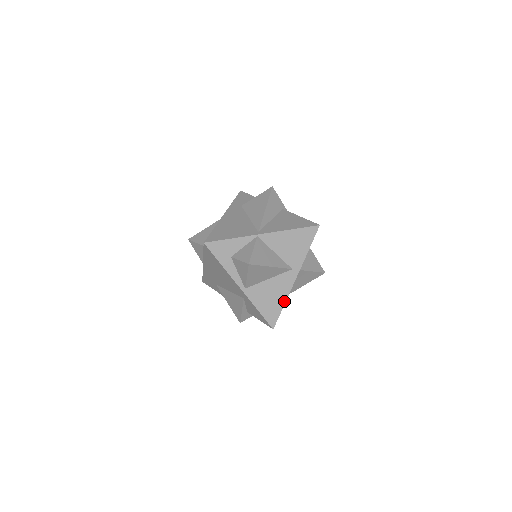
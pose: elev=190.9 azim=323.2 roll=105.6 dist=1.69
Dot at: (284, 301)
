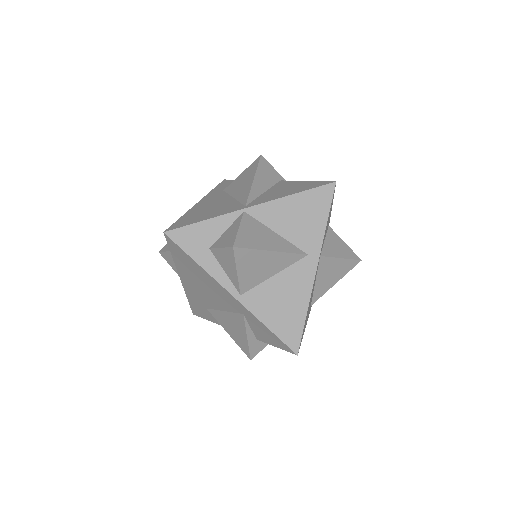
Dot at: (305, 307)
